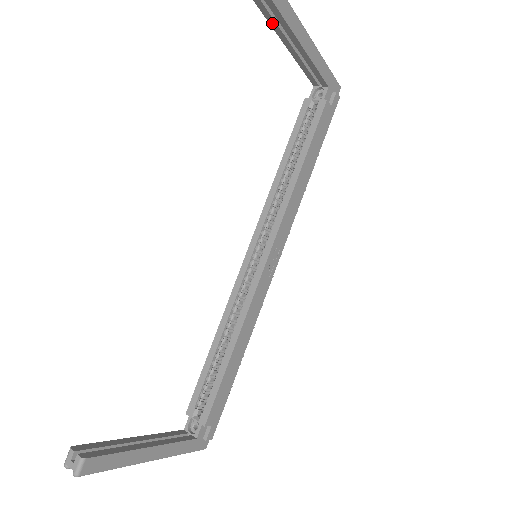
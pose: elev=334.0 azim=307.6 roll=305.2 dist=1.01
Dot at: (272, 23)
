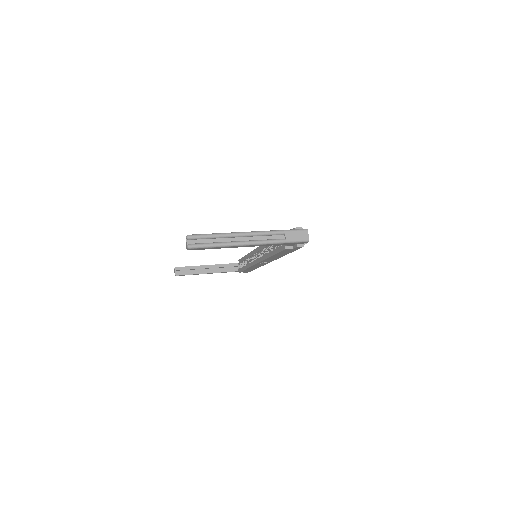
Dot at: occluded
